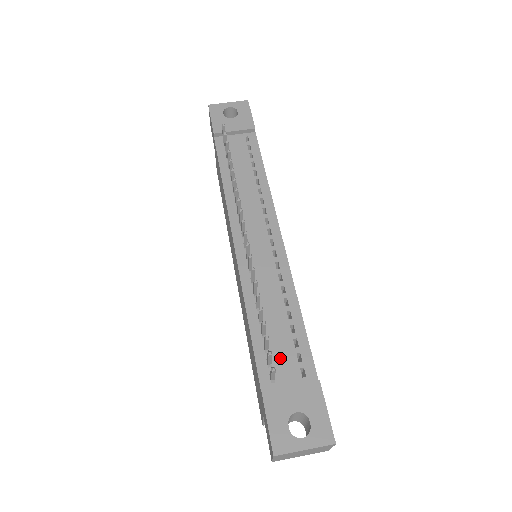
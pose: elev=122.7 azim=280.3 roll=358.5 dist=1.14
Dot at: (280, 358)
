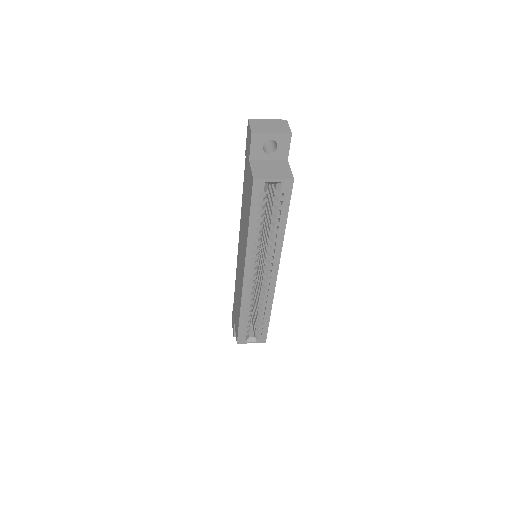
Dot at: occluded
